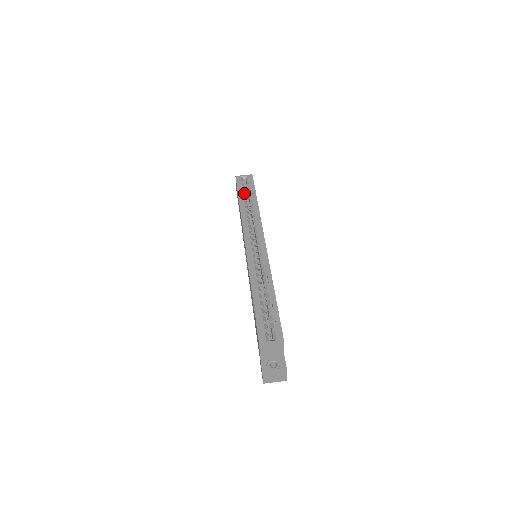
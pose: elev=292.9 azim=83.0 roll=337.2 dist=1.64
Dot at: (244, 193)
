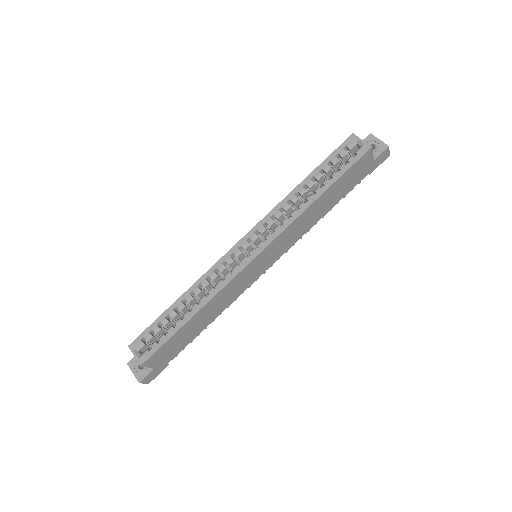
Dot at: (327, 169)
